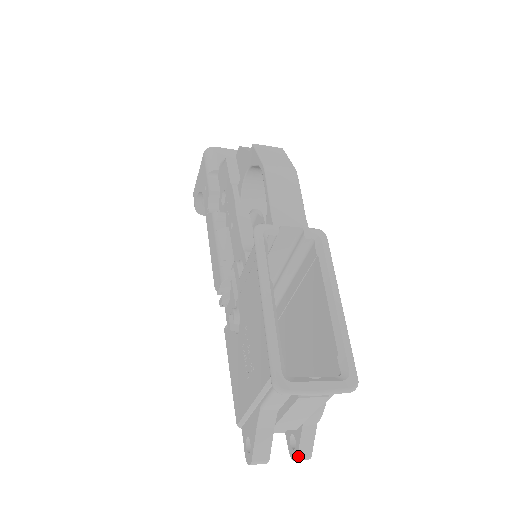
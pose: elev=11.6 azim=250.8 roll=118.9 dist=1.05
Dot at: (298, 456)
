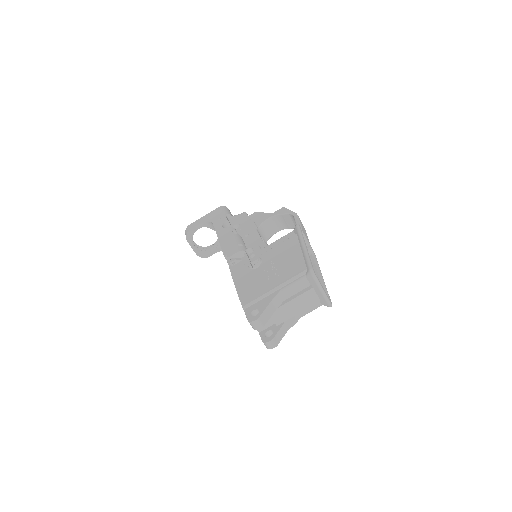
Dot at: (274, 338)
